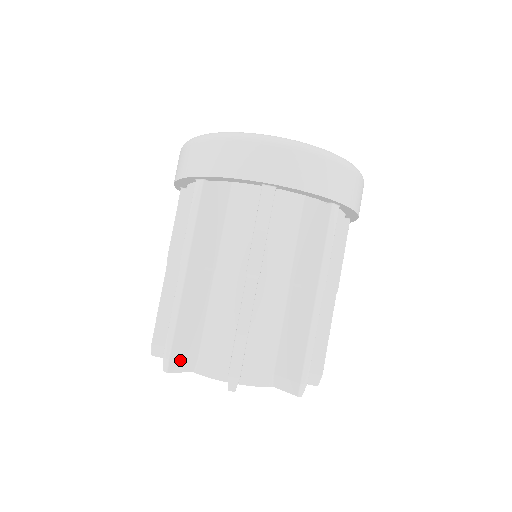
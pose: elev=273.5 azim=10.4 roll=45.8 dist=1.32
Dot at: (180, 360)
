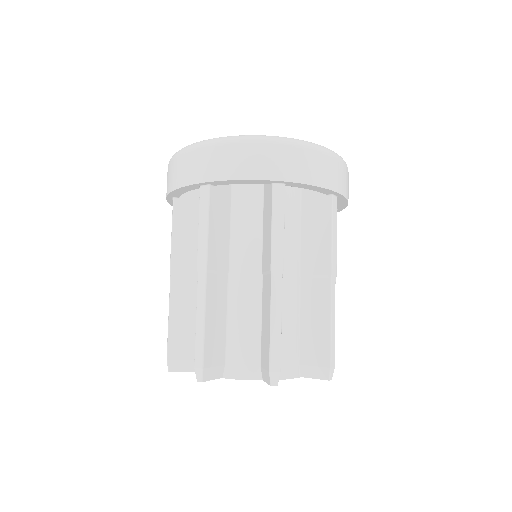
Dot at: (211, 367)
